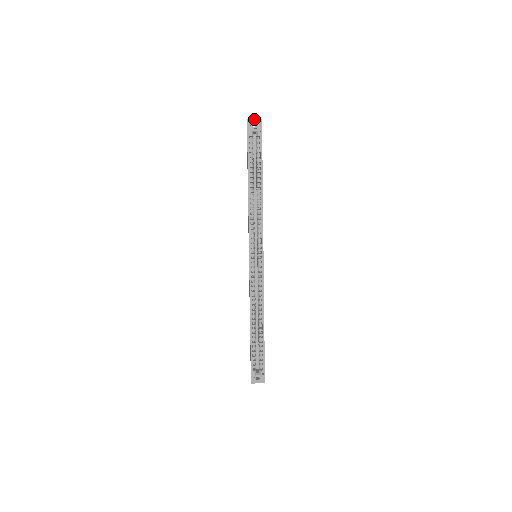
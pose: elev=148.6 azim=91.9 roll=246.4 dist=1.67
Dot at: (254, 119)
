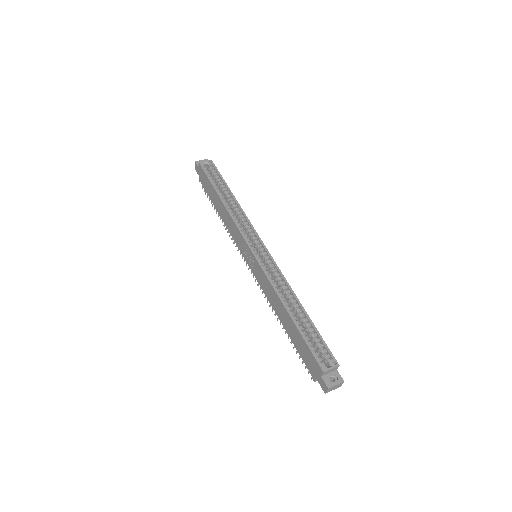
Dot at: (201, 160)
